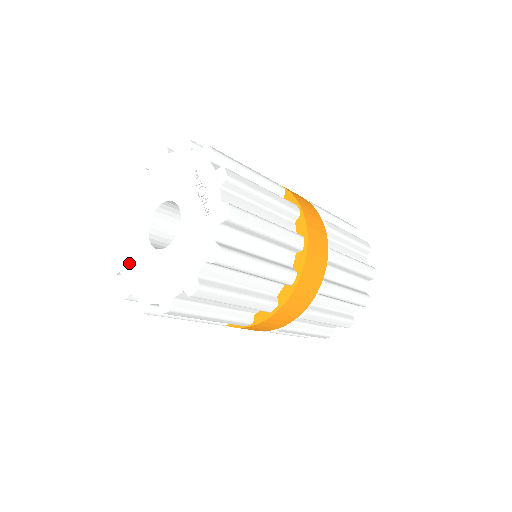
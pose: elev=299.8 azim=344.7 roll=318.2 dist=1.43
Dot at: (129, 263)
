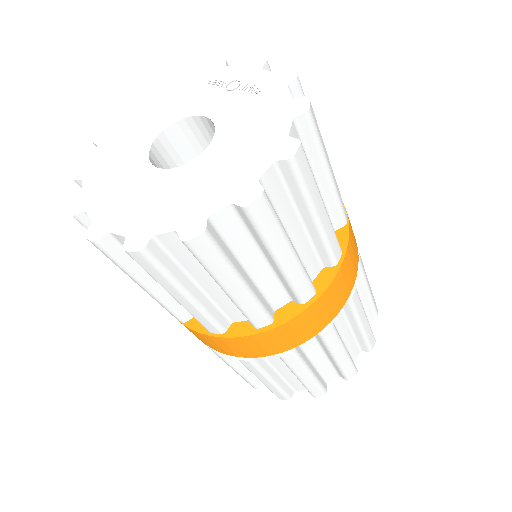
Dot at: (127, 211)
